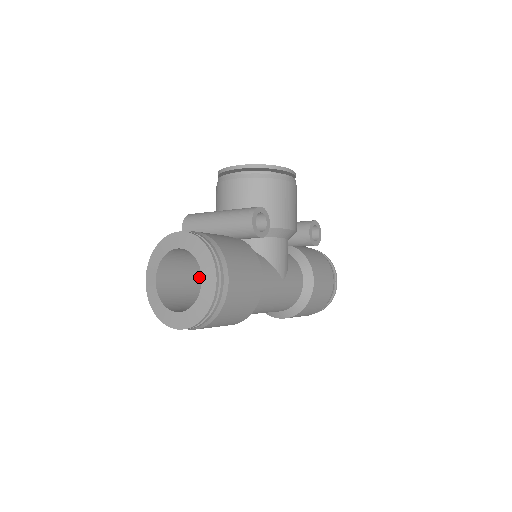
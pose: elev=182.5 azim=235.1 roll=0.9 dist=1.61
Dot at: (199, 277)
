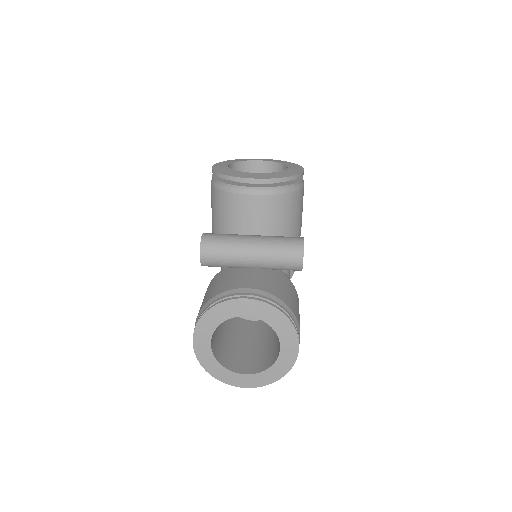
Dot at: occluded
